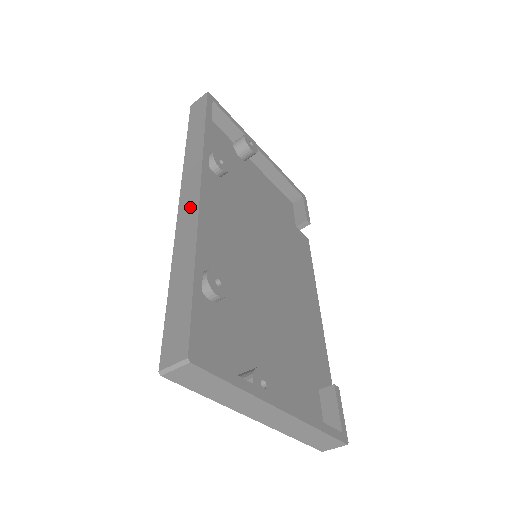
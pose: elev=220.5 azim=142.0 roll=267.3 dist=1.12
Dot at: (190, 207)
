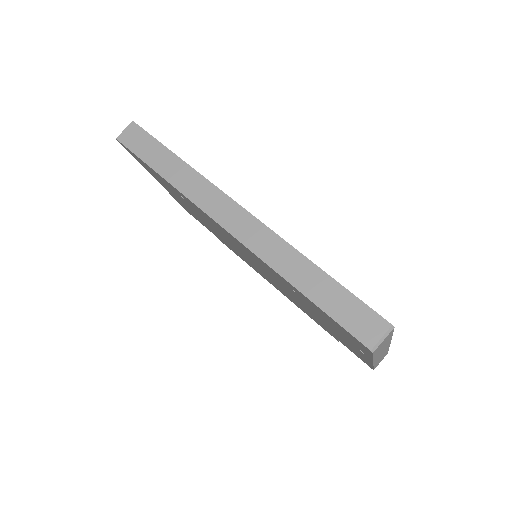
Dot at: (250, 227)
